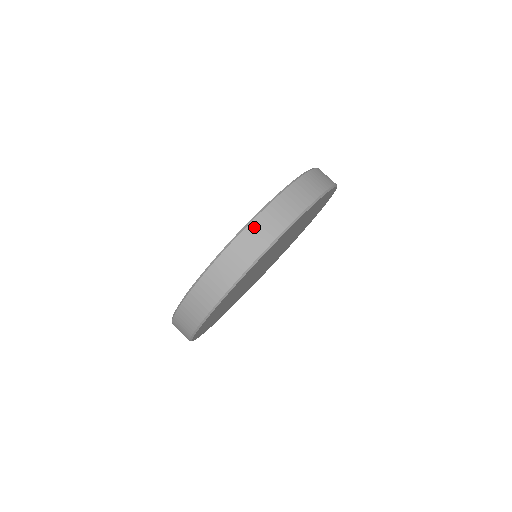
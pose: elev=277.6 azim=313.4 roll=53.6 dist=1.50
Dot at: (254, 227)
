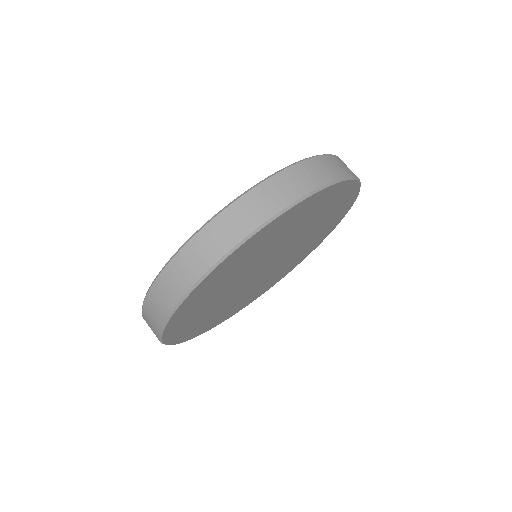
Dot at: (208, 232)
